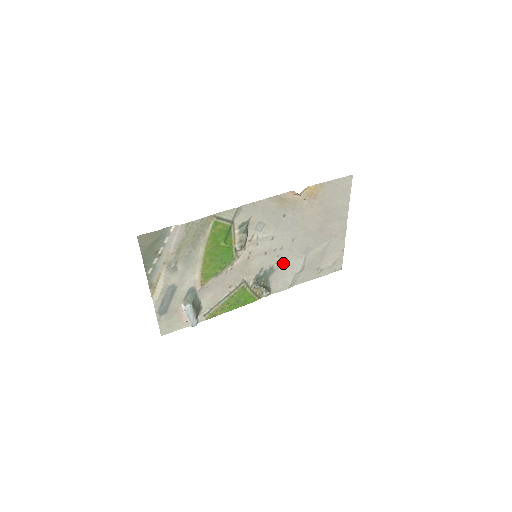
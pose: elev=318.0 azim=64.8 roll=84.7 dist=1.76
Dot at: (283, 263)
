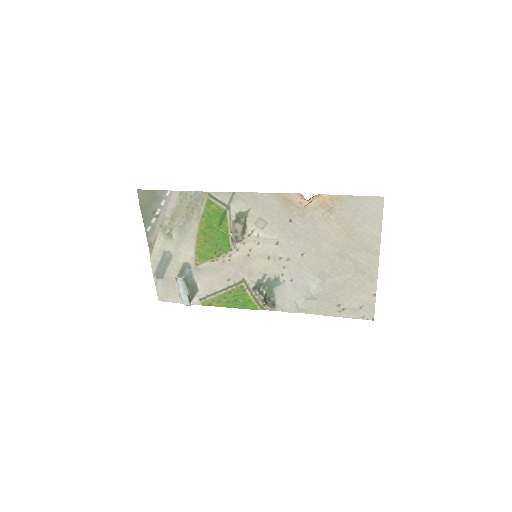
Dot at: (291, 279)
